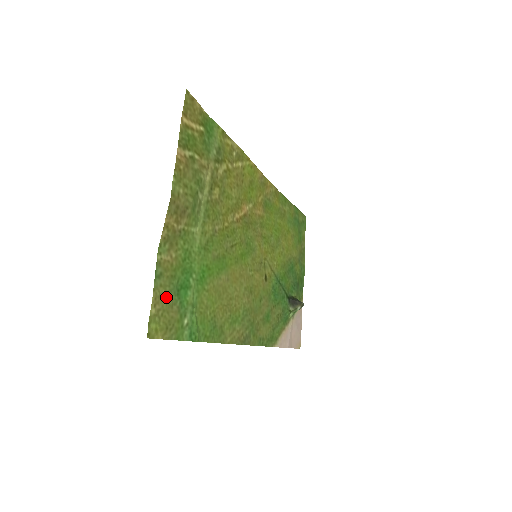
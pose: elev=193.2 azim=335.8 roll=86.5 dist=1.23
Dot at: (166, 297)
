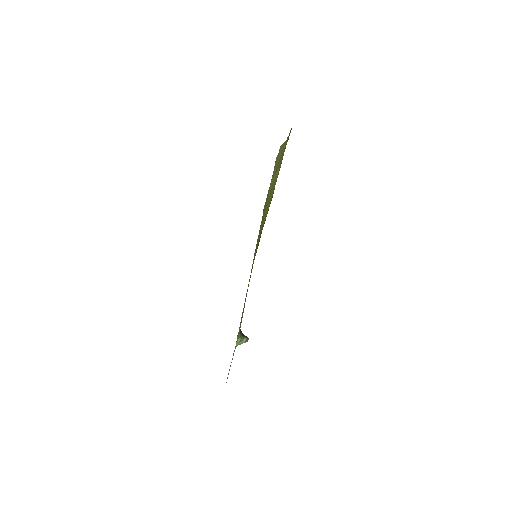
Dot at: occluded
